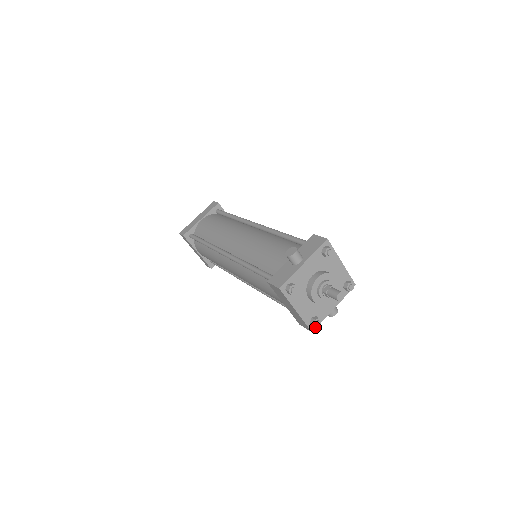
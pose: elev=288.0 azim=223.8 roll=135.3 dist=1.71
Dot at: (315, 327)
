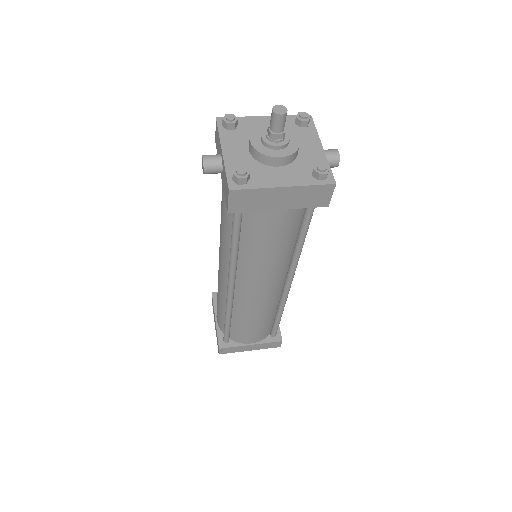
Dot at: (325, 174)
